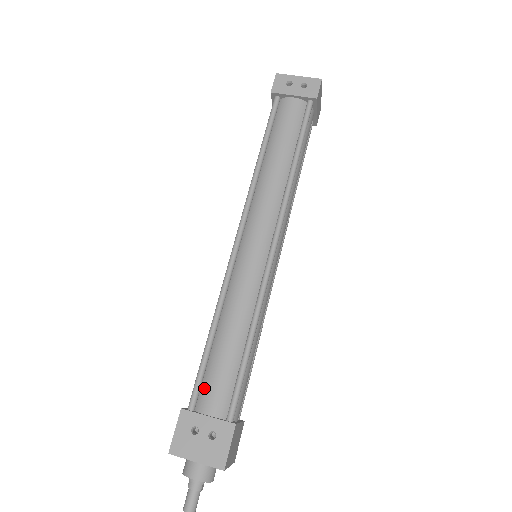
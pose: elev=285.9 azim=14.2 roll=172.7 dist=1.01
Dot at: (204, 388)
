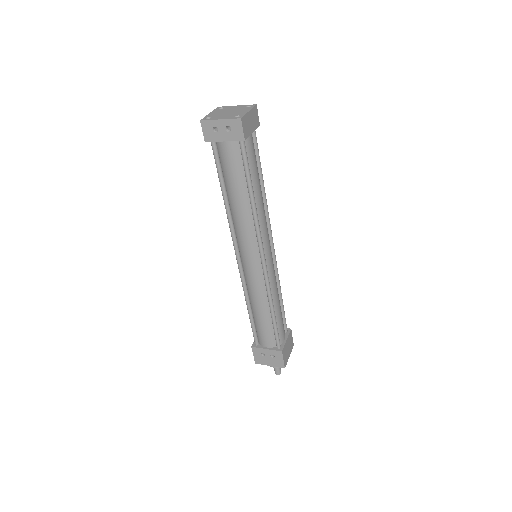
Dot at: (259, 335)
